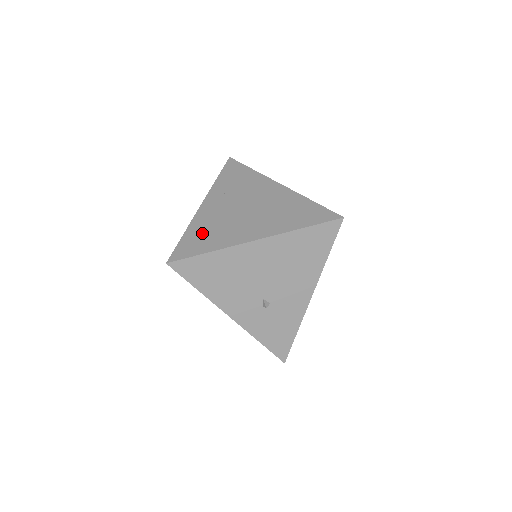
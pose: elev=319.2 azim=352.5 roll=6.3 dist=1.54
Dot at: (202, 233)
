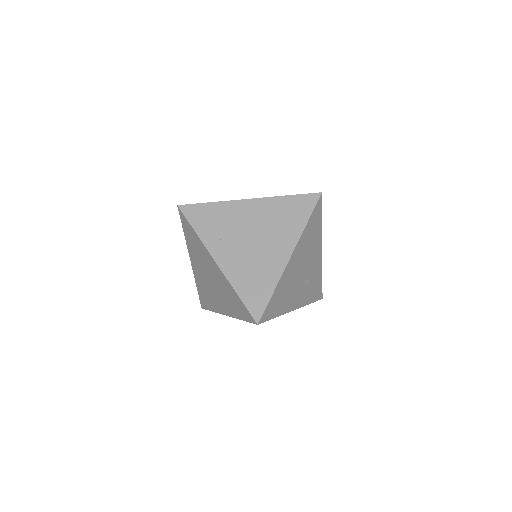
Dot at: (250, 283)
